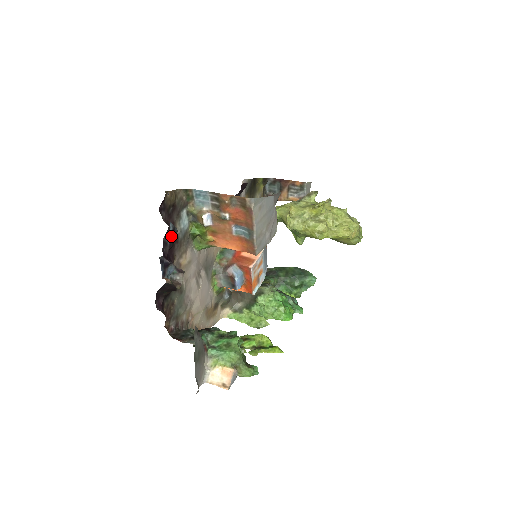
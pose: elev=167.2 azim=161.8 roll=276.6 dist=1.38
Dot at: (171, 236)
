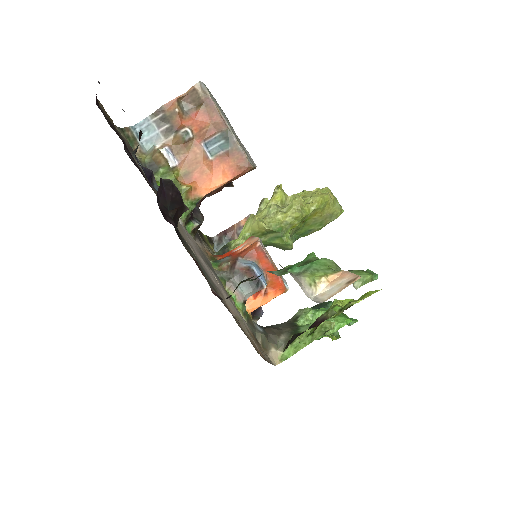
Dot at: occluded
